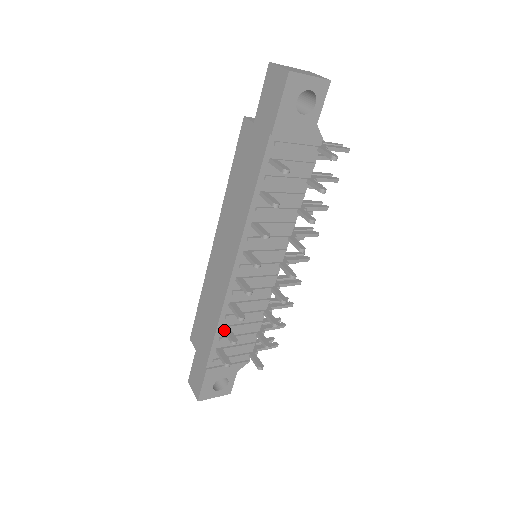
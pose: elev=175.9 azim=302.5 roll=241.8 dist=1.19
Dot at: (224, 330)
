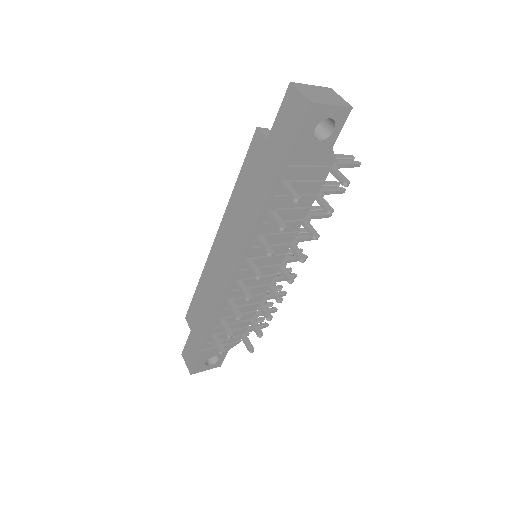
Dot at: (220, 322)
